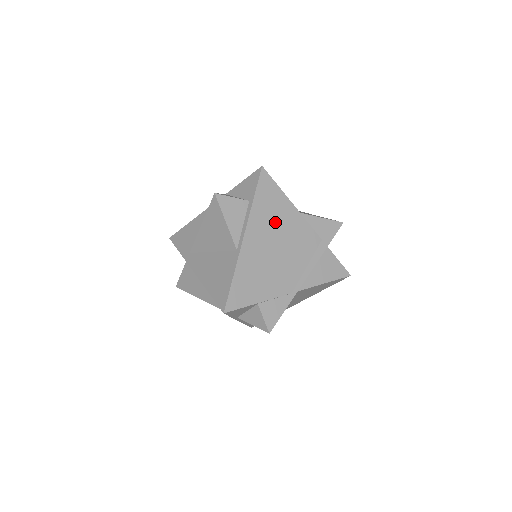
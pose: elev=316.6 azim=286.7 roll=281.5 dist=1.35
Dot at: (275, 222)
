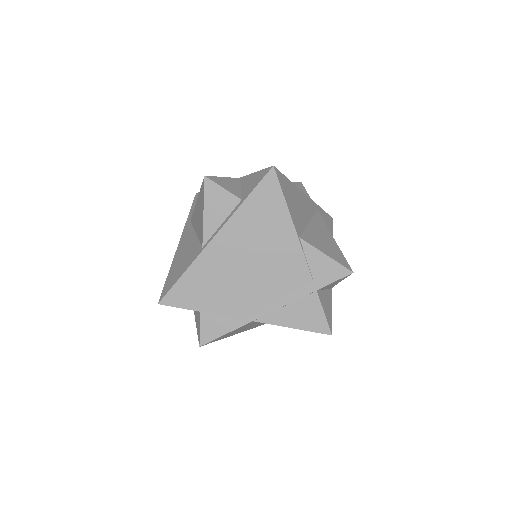
Dot at: (260, 236)
